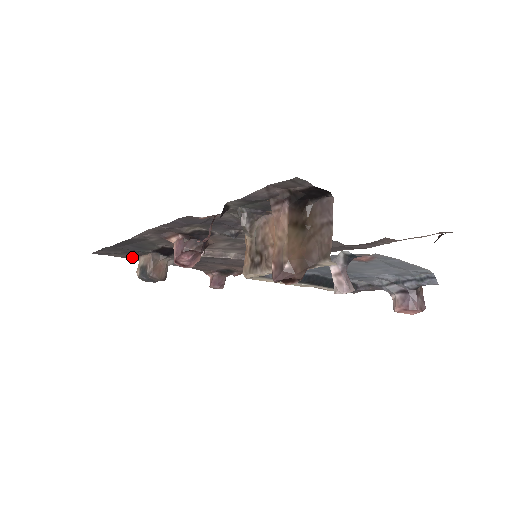
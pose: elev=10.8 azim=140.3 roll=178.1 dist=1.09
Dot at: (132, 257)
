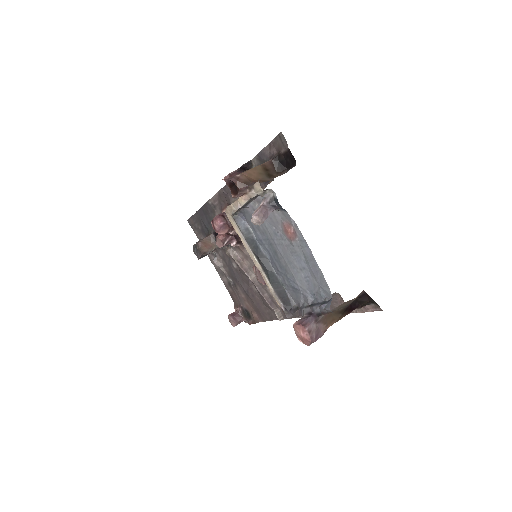
Dot at: occluded
